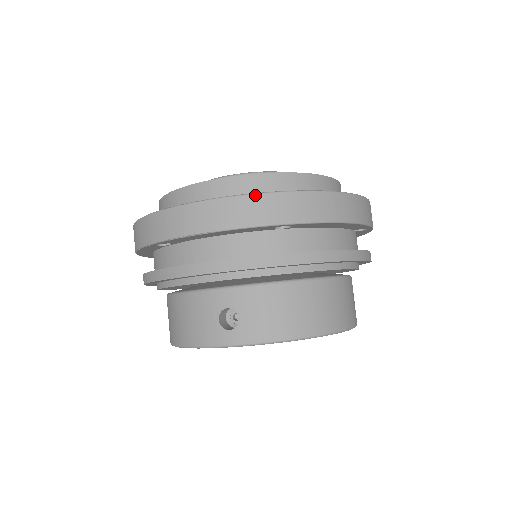
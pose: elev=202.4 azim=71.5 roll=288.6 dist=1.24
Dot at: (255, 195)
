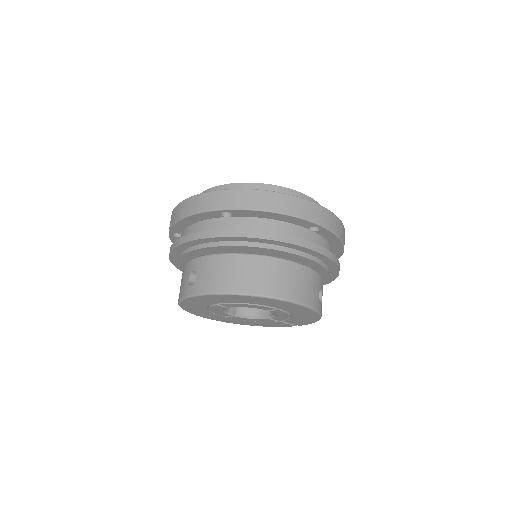
Dot at: (208, 193)
